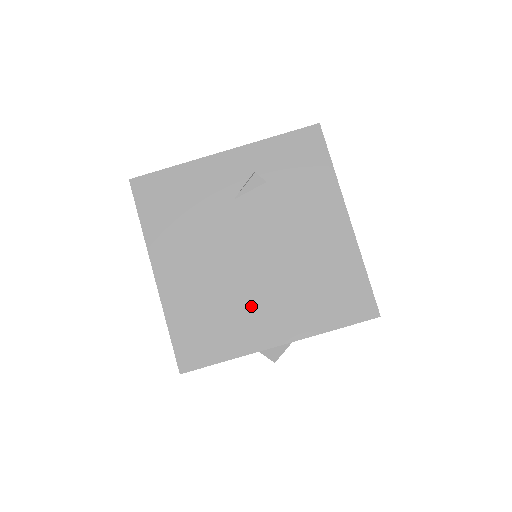
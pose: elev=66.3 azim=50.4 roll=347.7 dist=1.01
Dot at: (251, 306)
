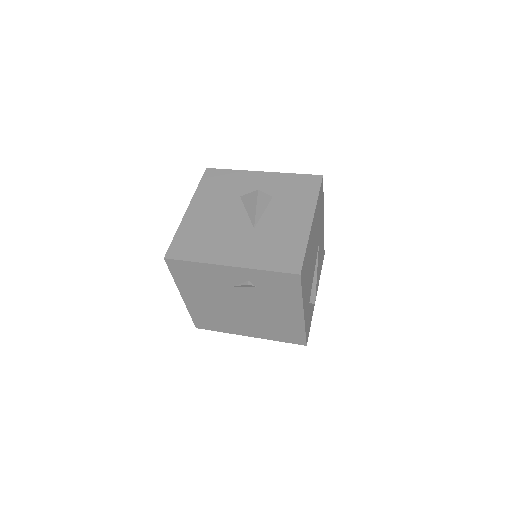
Dot at: (237, 322)
